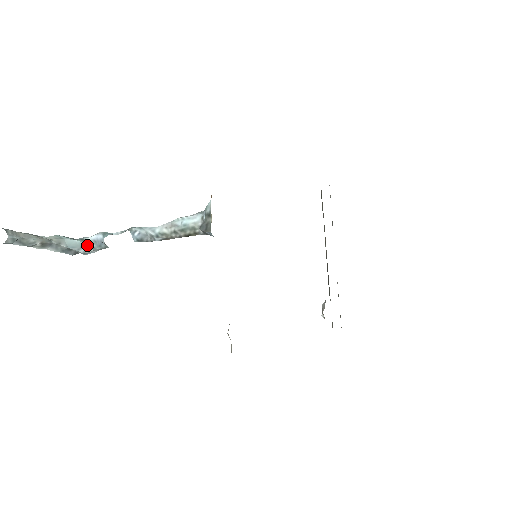
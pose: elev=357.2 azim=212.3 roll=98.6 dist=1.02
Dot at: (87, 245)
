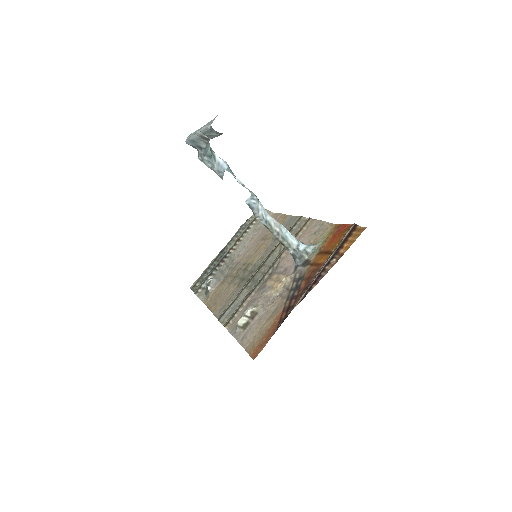
Dot at: (211, 158)
